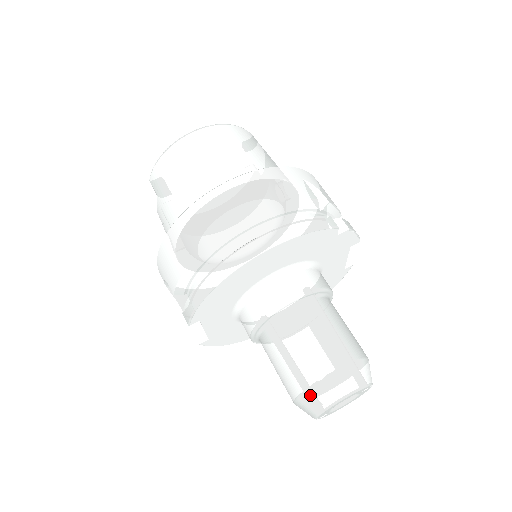
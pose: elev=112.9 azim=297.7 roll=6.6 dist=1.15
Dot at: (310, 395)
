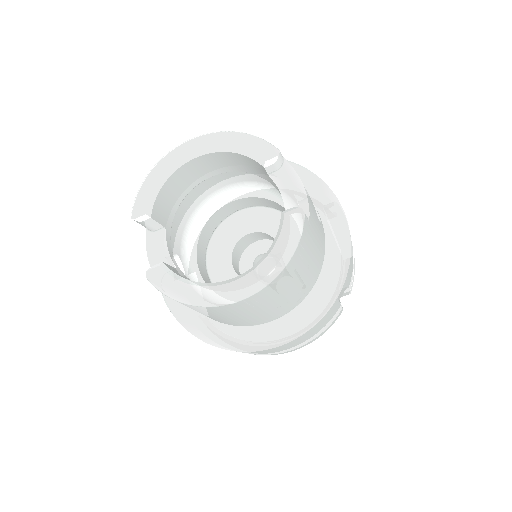
Dot at: occluded
